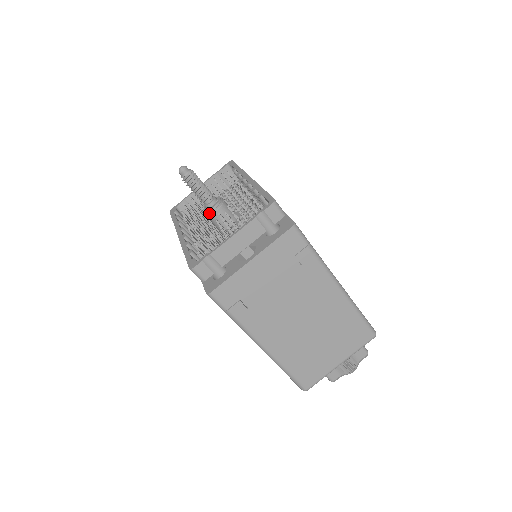
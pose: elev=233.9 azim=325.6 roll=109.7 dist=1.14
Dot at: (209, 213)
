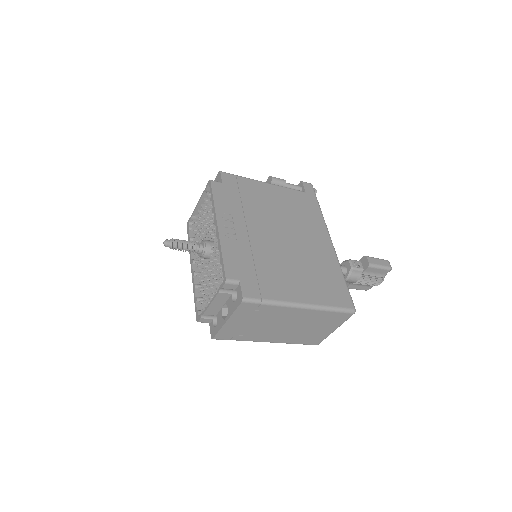
Dot at: occluded
